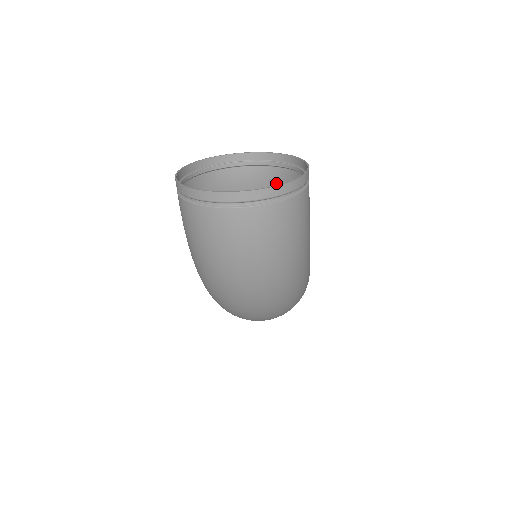
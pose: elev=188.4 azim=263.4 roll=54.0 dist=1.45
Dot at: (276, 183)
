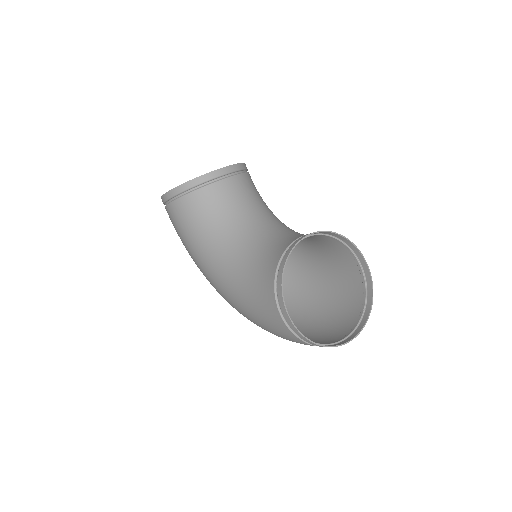
Dot at: (311, 236)
